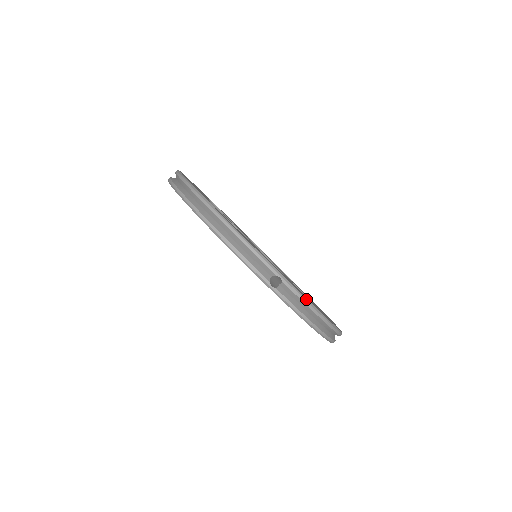
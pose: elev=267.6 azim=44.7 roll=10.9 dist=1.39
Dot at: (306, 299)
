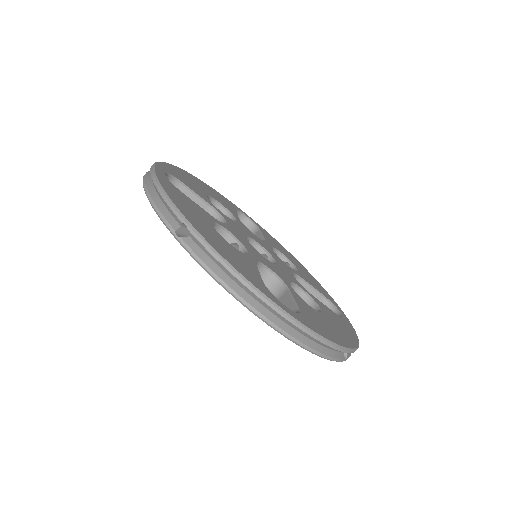
Dot at: (218, 254)
